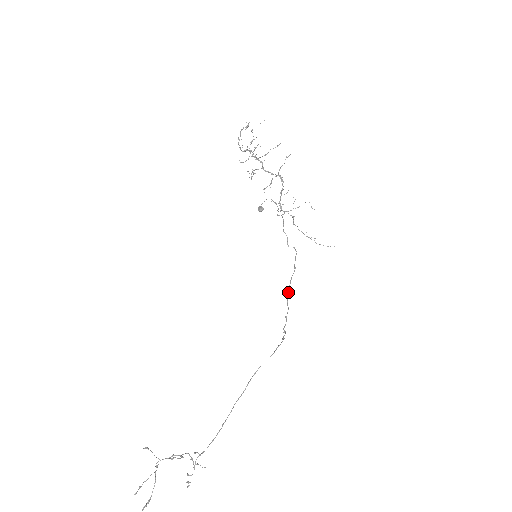
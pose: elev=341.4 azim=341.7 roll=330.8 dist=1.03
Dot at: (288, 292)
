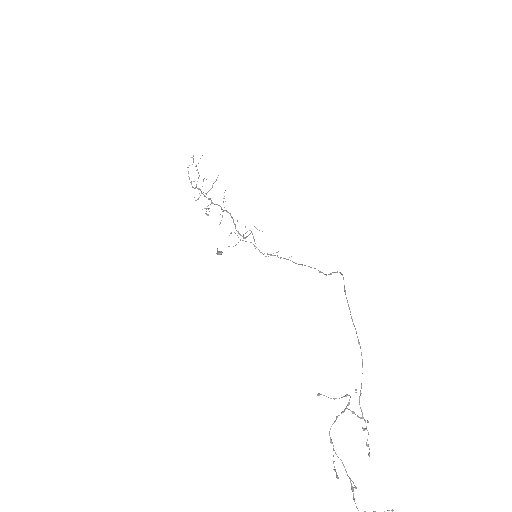
Dot at: (302, 265)
